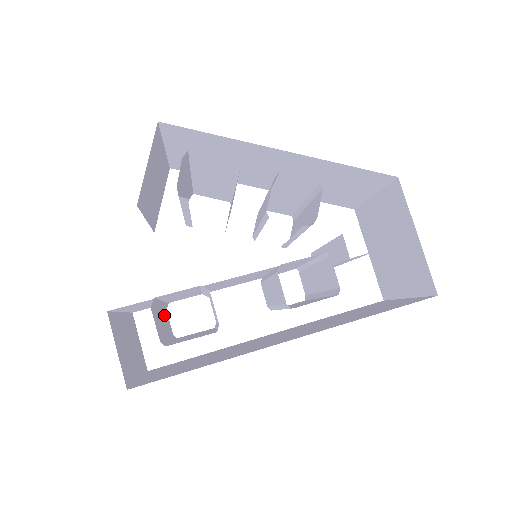
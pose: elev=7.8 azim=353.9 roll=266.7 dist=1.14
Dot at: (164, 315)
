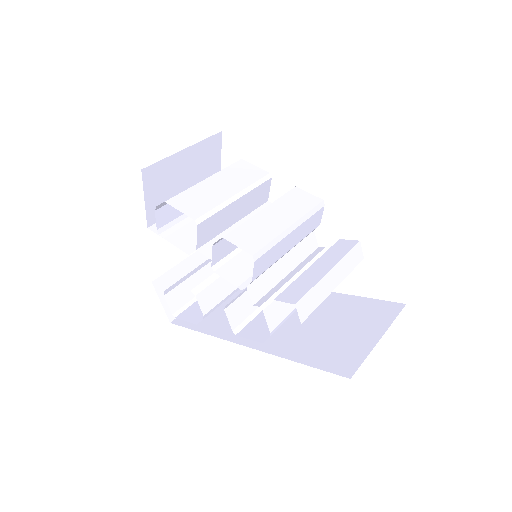
Dot at: occluded
